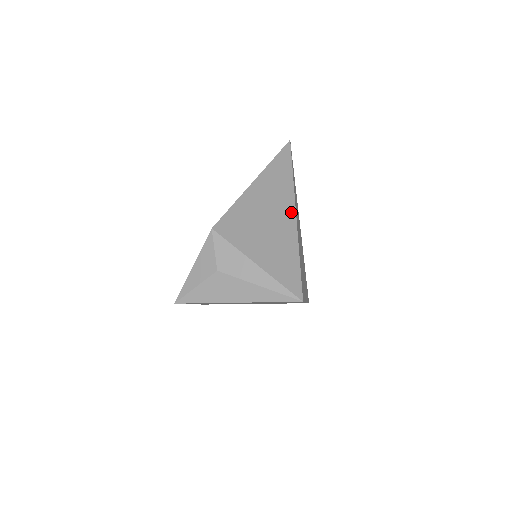
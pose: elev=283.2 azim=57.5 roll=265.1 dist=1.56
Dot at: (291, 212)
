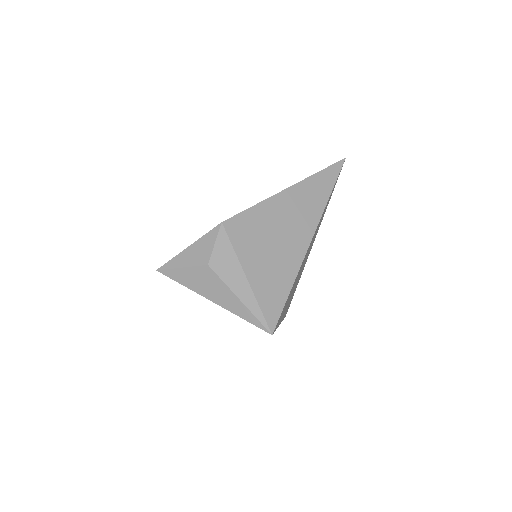
Dot at: (307, 237)
